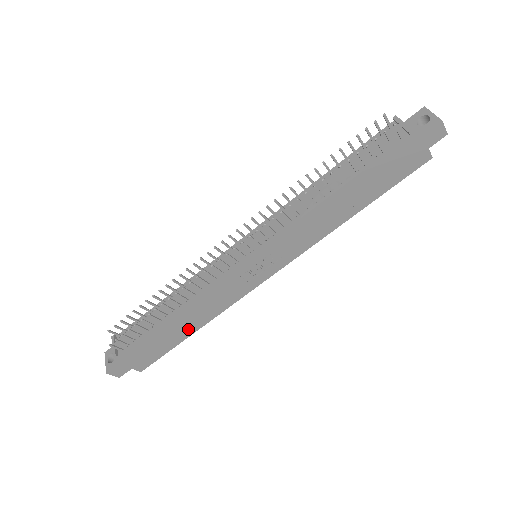
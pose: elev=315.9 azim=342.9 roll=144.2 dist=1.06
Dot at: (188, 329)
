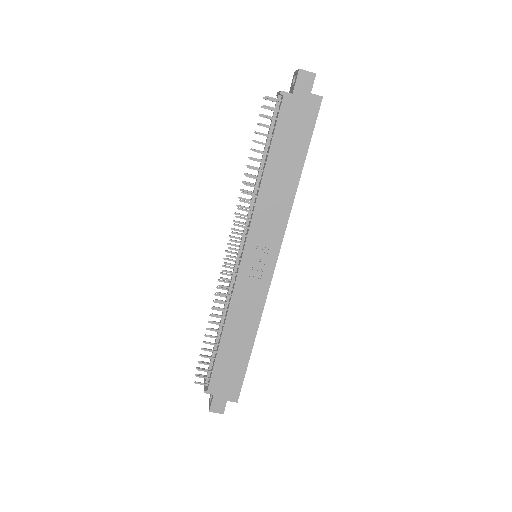
Dot at: (245, 344)
